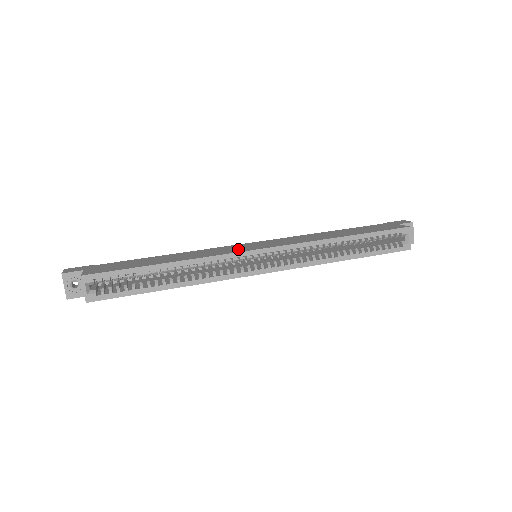
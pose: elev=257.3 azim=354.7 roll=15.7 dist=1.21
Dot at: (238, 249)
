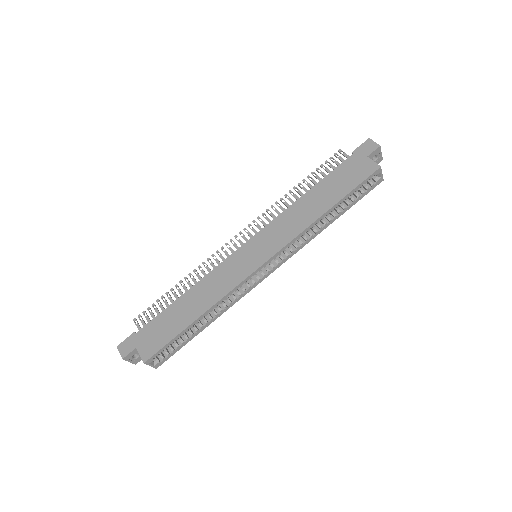
Dot at: (243, 268)
